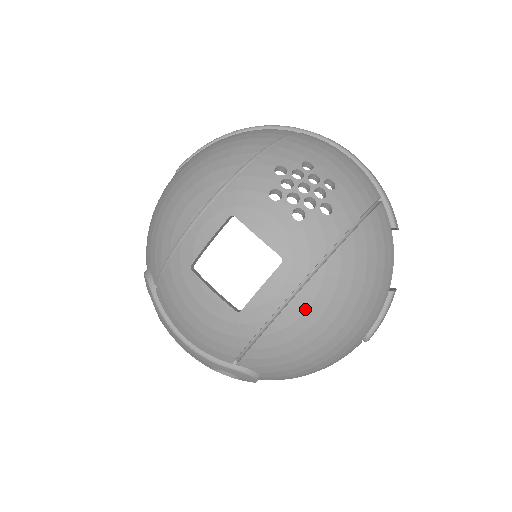
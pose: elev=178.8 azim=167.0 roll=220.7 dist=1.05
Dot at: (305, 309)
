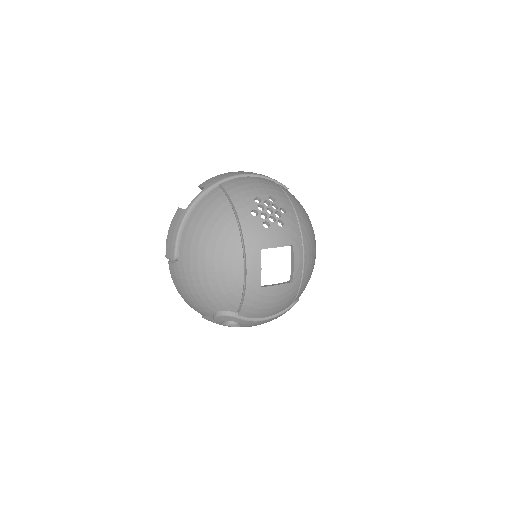
Dot at: (309, 254)
